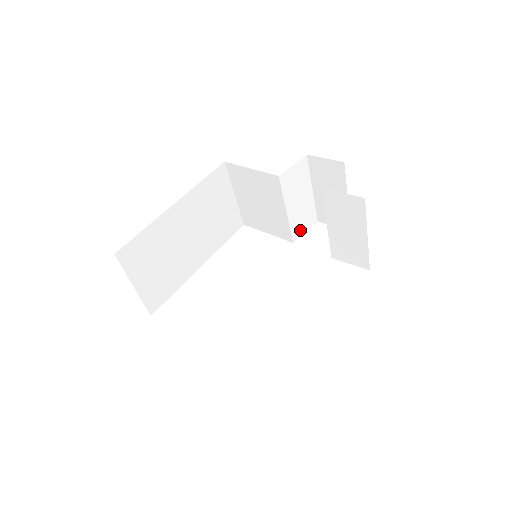
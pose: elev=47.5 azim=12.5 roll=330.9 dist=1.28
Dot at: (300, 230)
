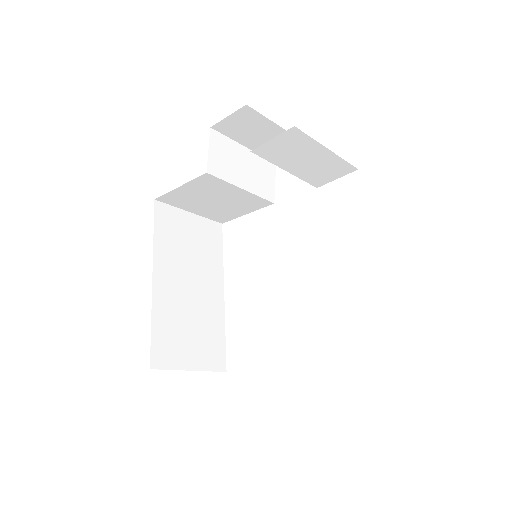
Dot at: (269, 188)
